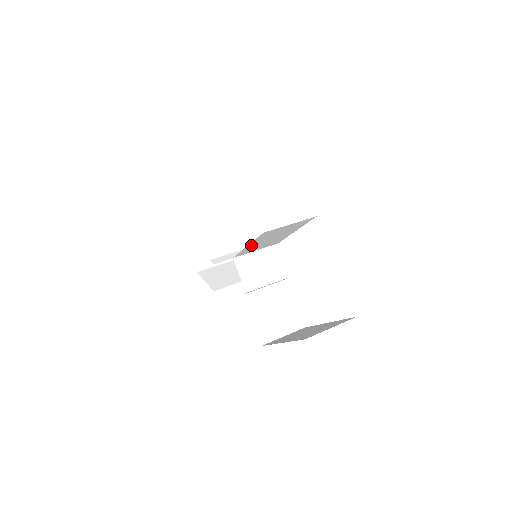
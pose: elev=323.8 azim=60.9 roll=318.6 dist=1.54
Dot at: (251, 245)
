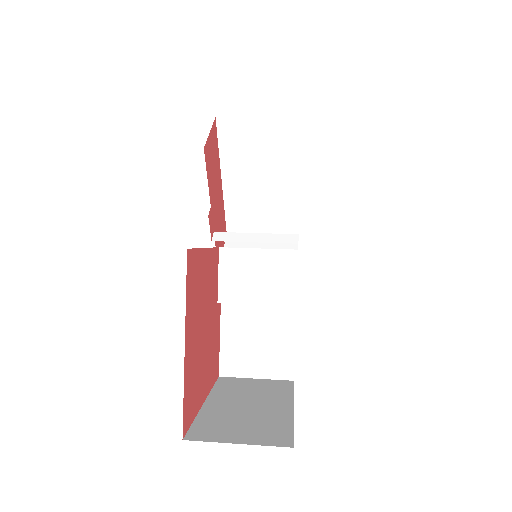
Dot at: occluded
